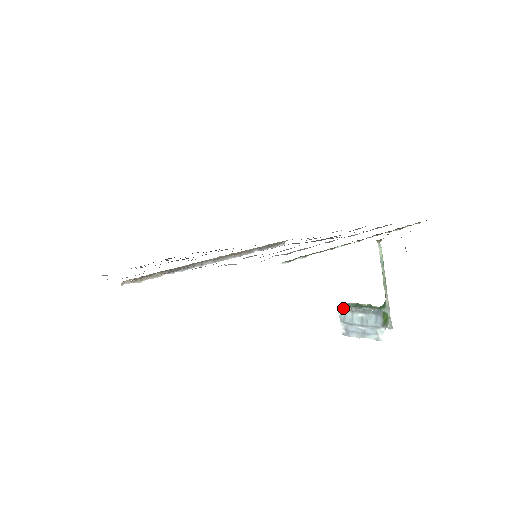
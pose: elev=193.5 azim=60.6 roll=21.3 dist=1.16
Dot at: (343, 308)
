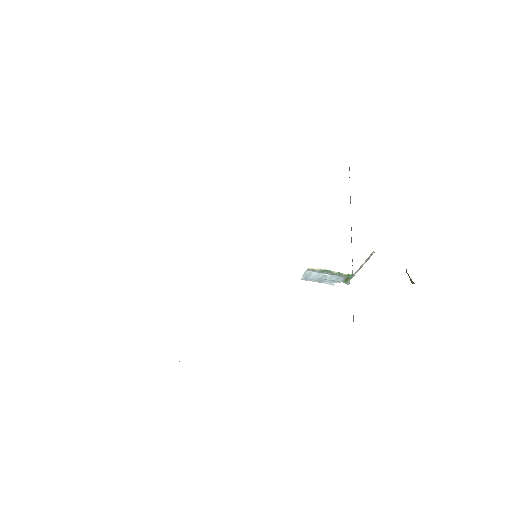
Dot at: (312, 270)
